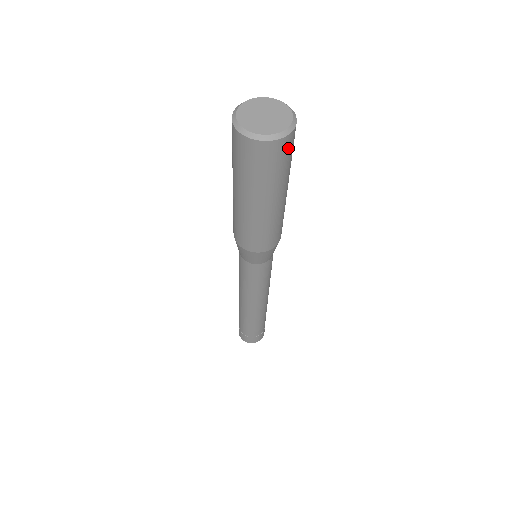
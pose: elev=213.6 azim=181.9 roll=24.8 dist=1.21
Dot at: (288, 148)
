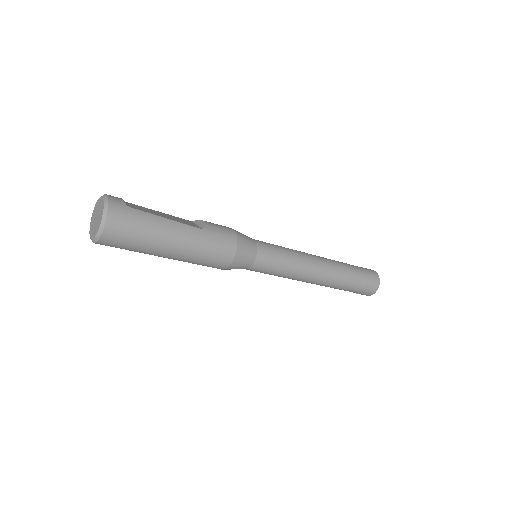
Dot at: (118, 234)
